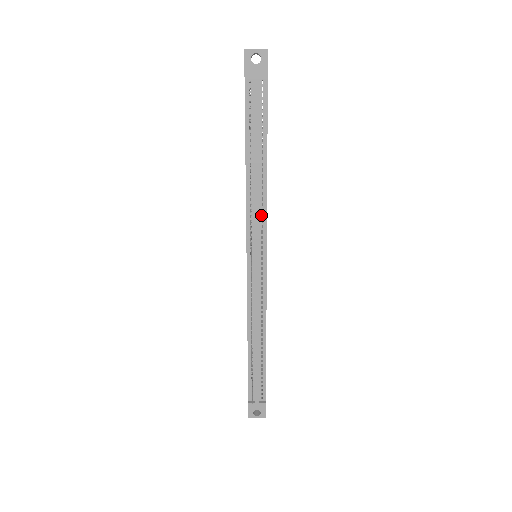
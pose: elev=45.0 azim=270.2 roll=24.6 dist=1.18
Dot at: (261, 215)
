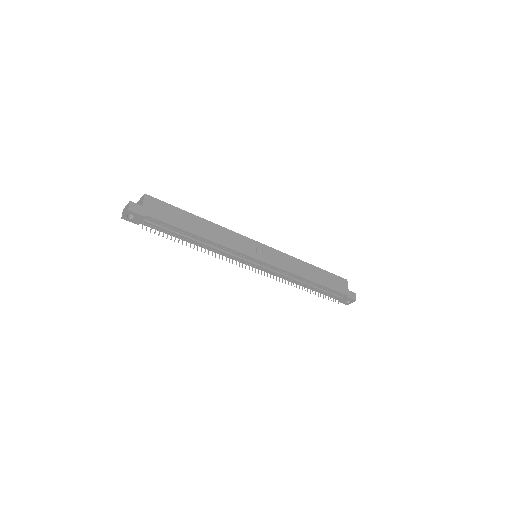
Dot at: (230, 251)
